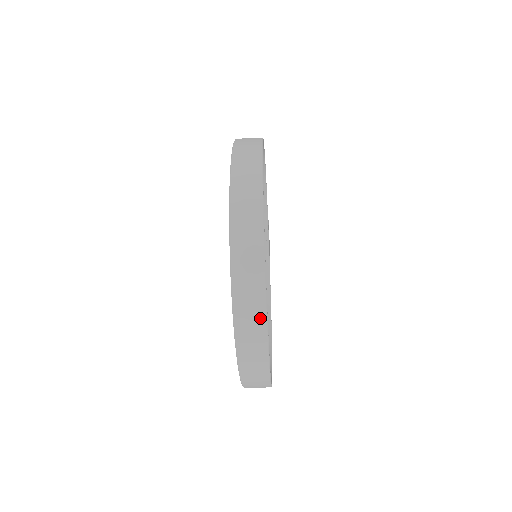
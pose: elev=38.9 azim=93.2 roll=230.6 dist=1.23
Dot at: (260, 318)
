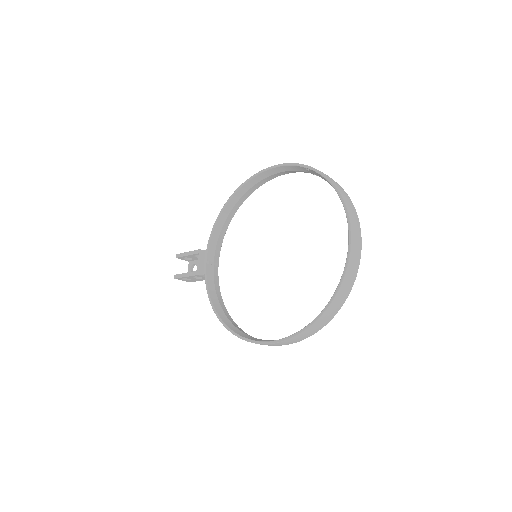
Dot at: (359, 253)
